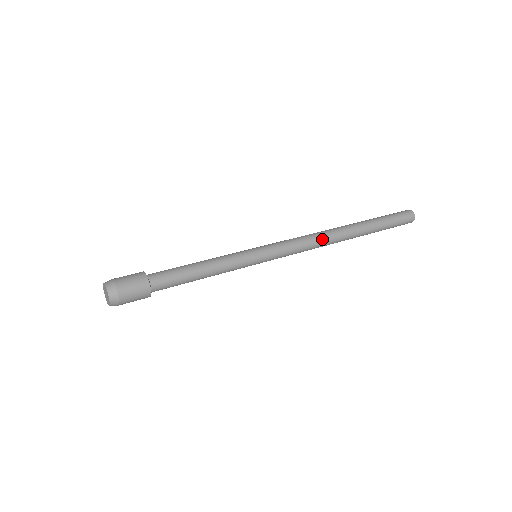
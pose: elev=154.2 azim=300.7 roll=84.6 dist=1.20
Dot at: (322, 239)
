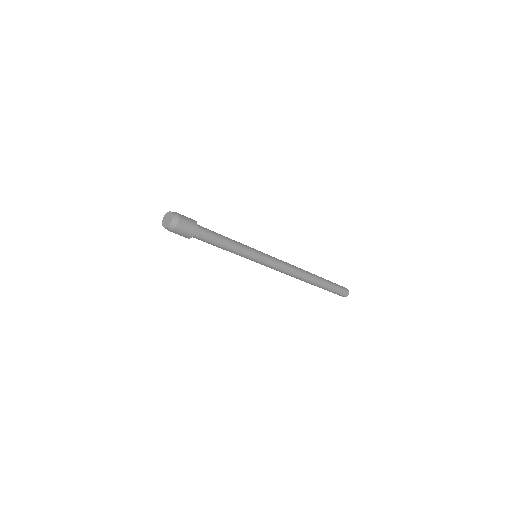
Dot at: occluded
